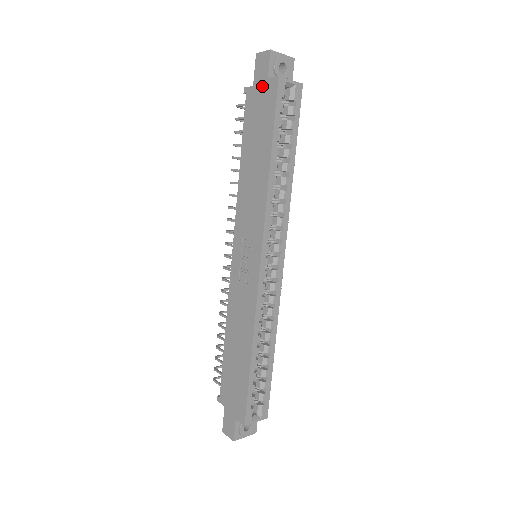
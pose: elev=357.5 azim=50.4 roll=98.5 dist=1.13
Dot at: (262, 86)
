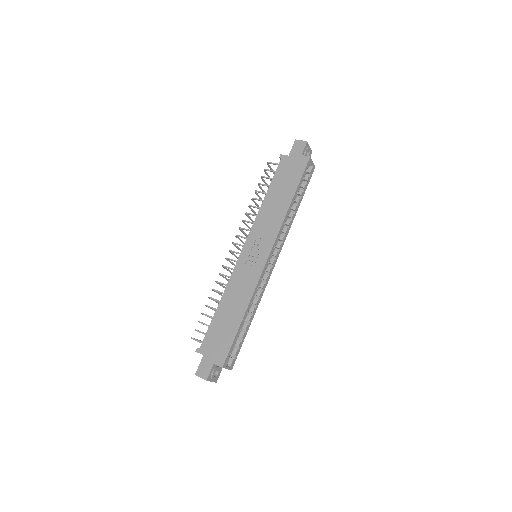
Dot at: (296, 158)
